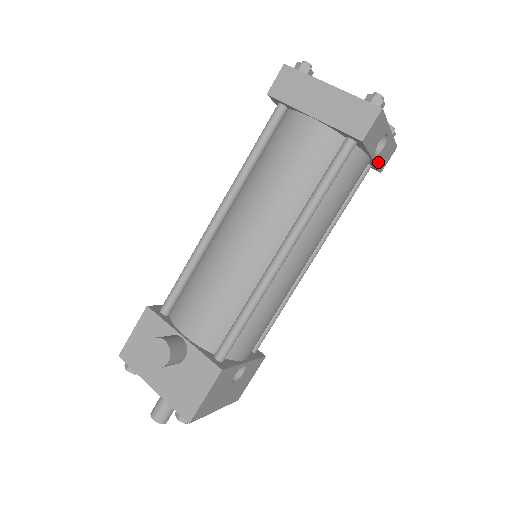
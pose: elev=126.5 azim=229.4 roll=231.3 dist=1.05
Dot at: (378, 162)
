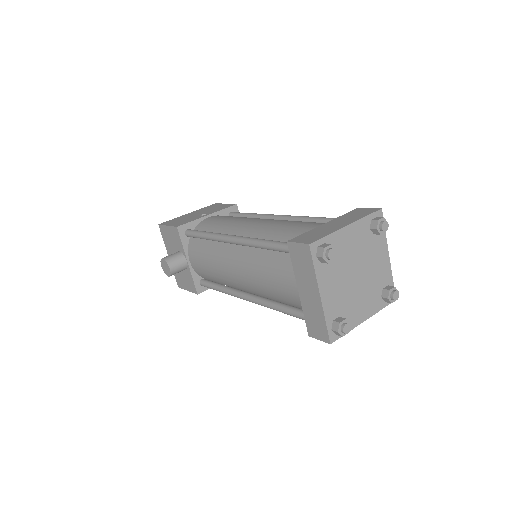
Dot at: occluded
